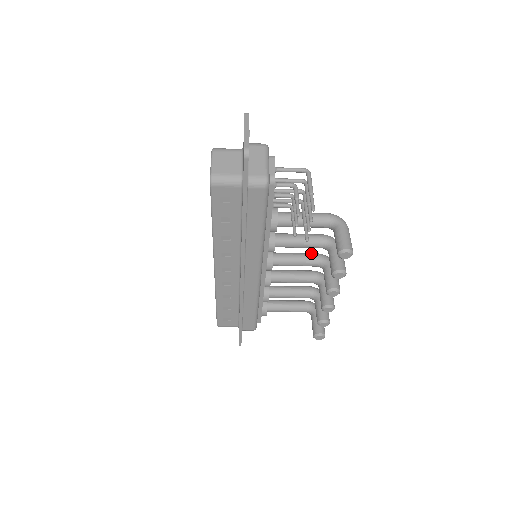
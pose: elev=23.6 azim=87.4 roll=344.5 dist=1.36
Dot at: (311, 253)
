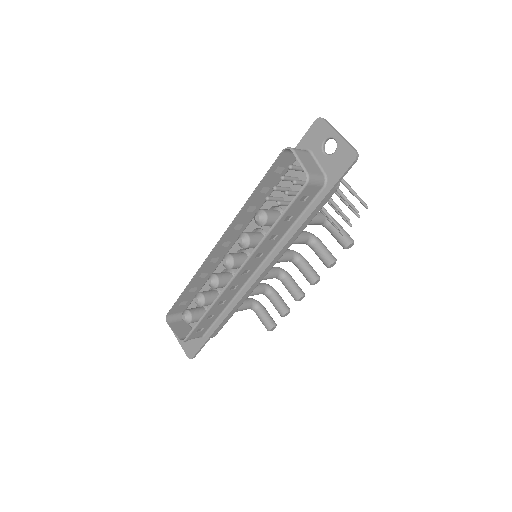
Dot at: occluded
